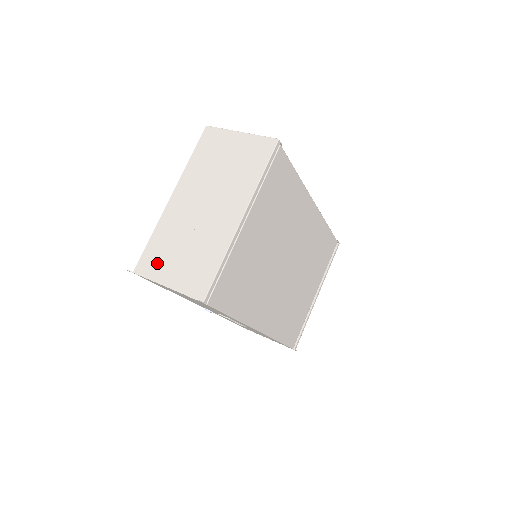
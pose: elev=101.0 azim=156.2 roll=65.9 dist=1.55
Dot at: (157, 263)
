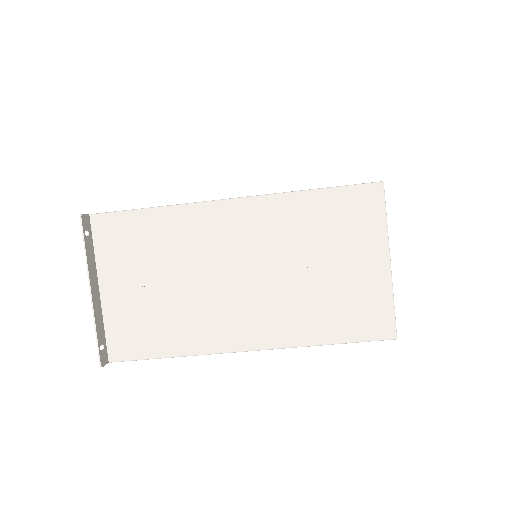
Dot at: (122, 250)
